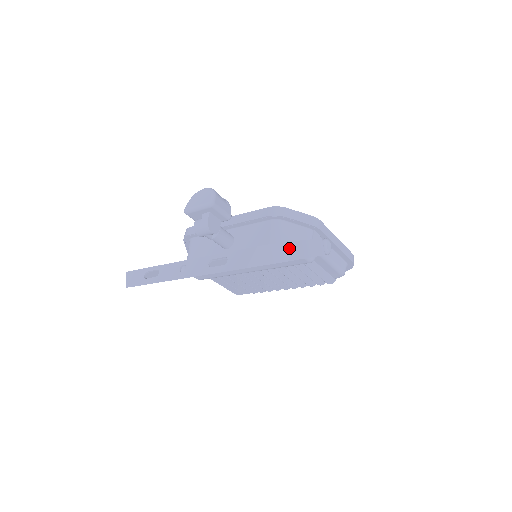
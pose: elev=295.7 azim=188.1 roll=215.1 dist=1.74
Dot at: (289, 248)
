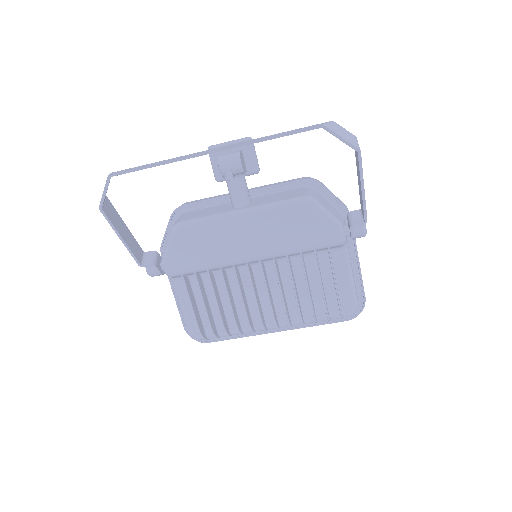
Dot at: occluded
